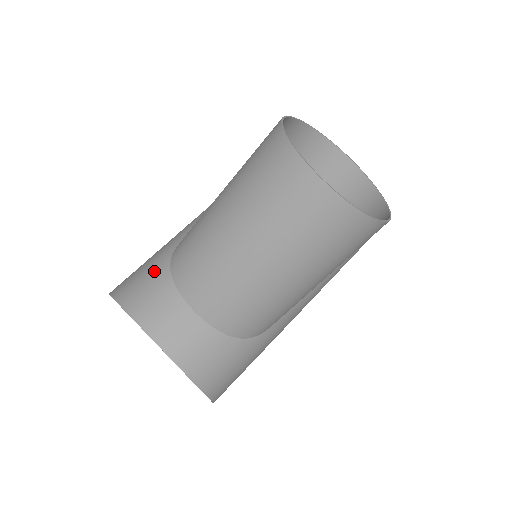
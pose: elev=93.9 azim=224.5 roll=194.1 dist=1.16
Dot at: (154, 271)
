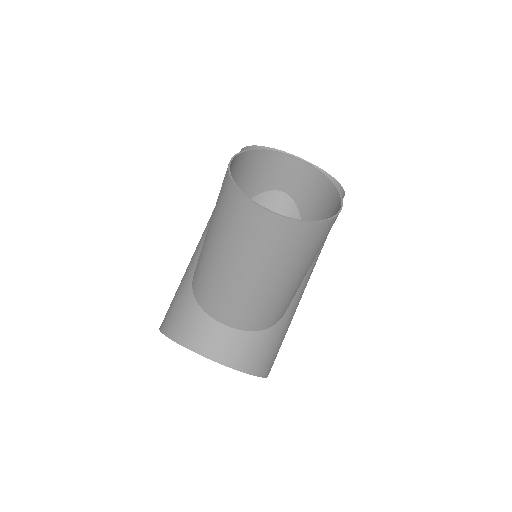
Dot at: (184, 304)
